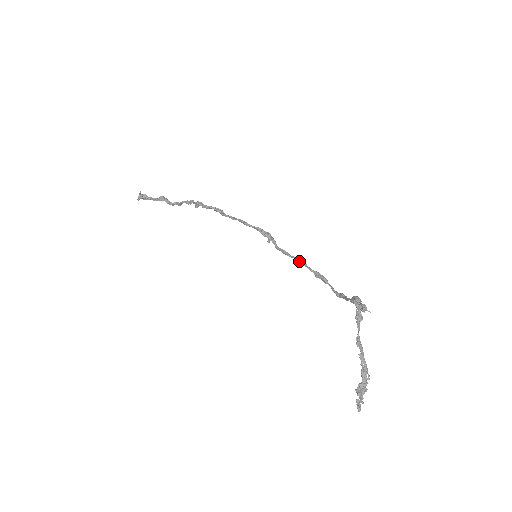
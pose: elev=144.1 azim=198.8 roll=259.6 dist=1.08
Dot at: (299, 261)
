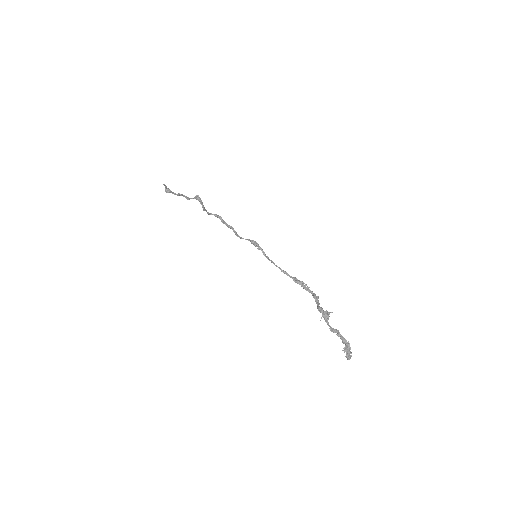
Dot at: (281, 270)
